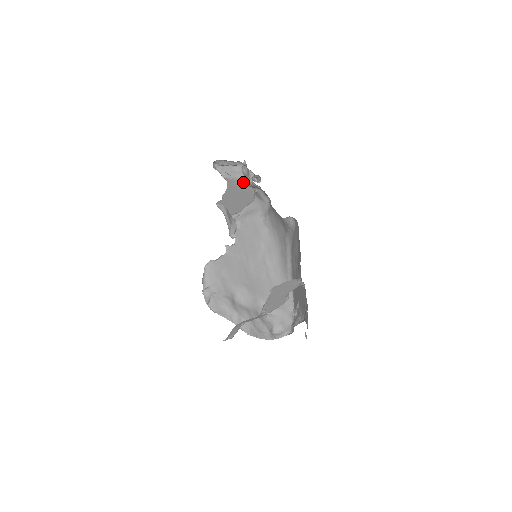
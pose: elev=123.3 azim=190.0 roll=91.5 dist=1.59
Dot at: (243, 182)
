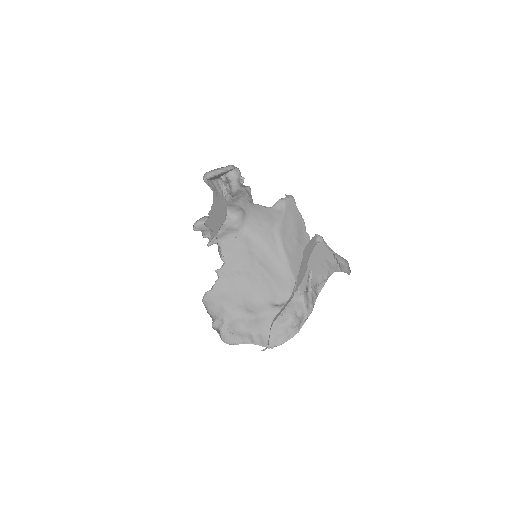
Dot at: (221, 197)
